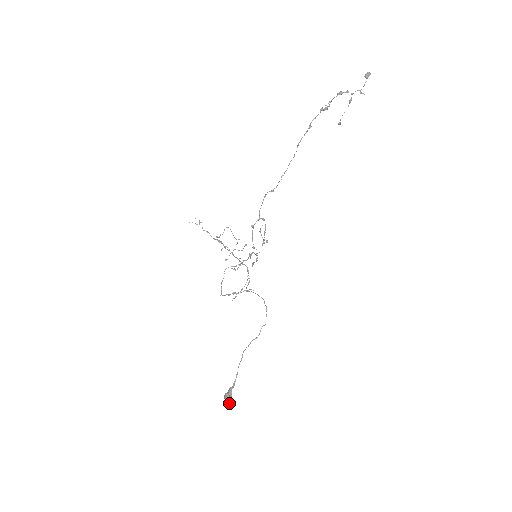
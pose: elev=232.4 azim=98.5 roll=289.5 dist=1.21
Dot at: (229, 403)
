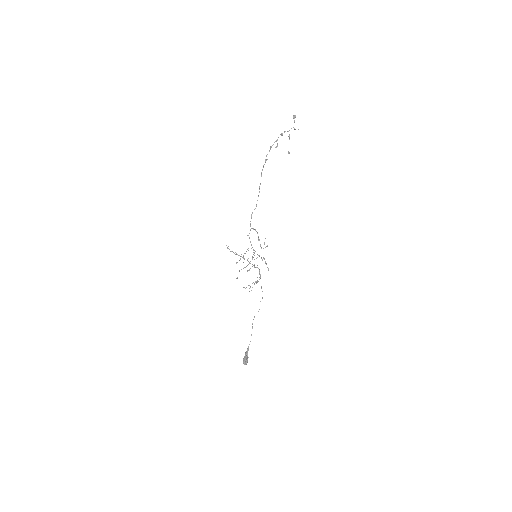
Dot at: (245, 361)
